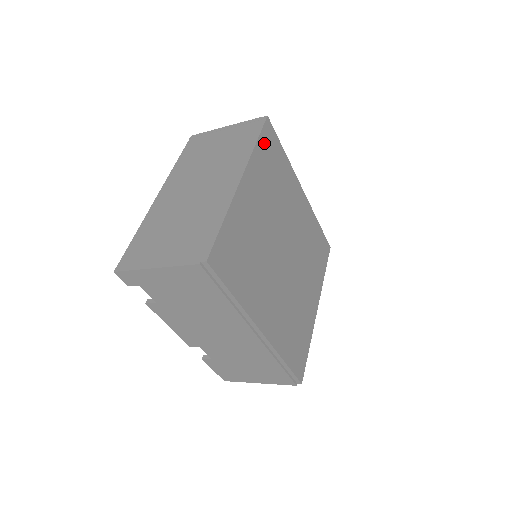
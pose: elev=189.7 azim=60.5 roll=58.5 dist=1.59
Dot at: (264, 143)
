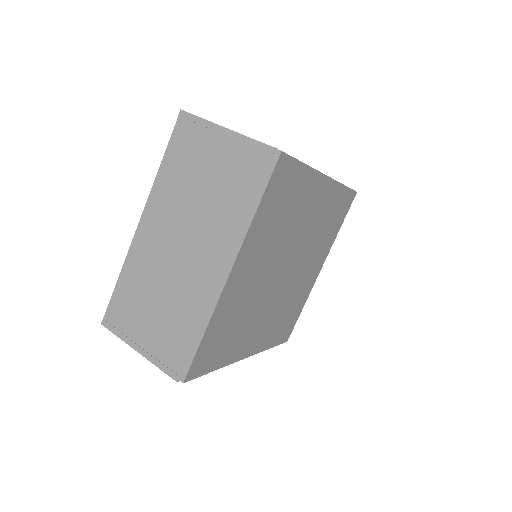
Dot at: (270, 194)
